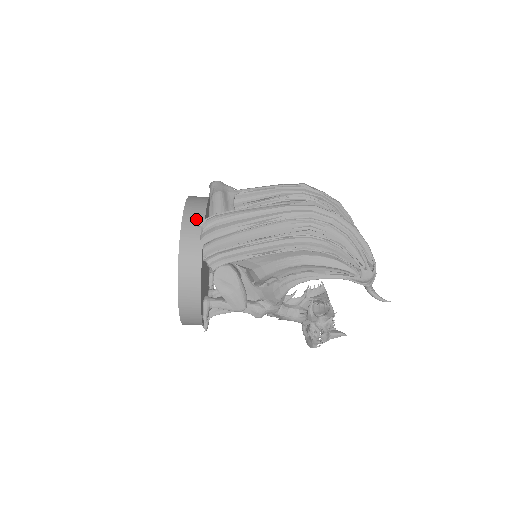
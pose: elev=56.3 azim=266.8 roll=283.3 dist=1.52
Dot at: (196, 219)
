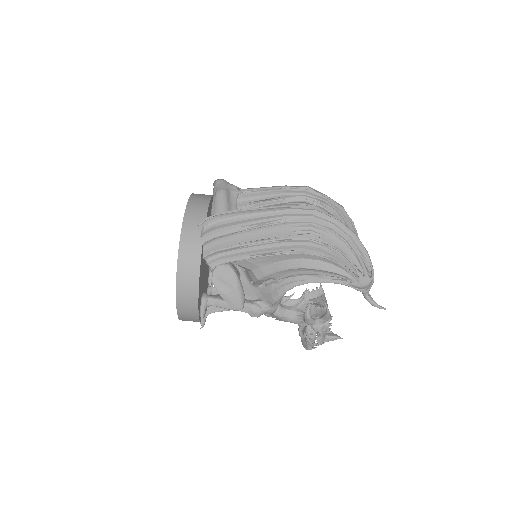
Dot at: (197, 217)
